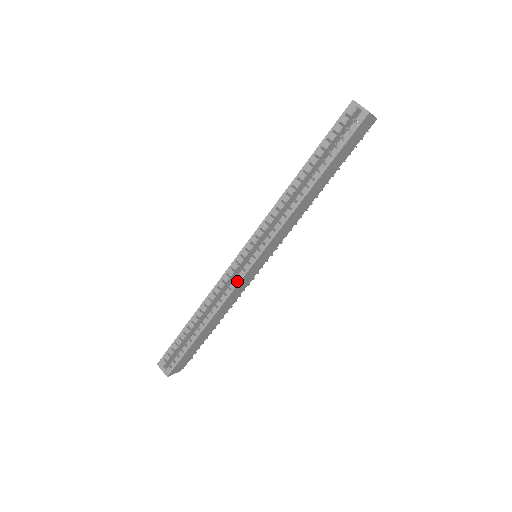
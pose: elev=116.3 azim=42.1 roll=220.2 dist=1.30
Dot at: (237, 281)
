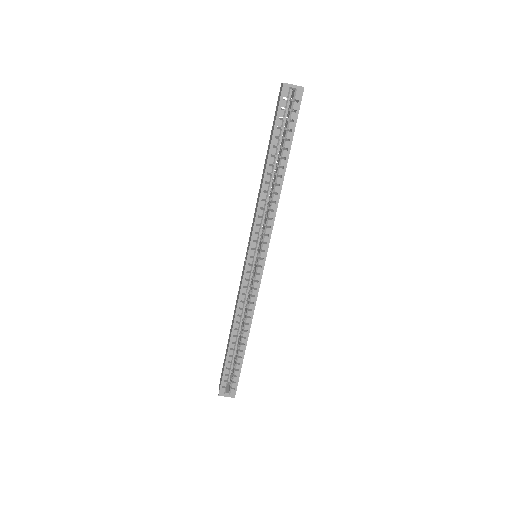
Dot at: (257, 286)
